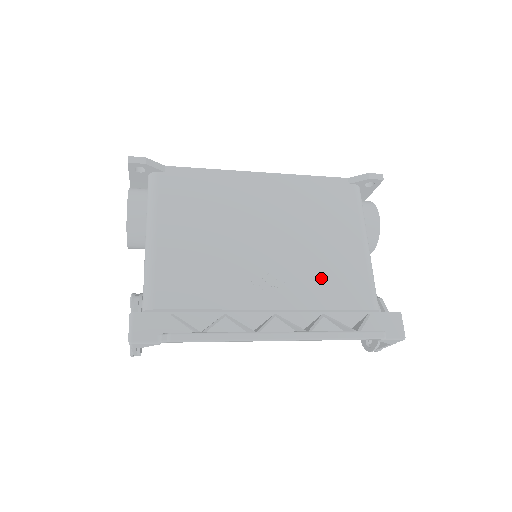
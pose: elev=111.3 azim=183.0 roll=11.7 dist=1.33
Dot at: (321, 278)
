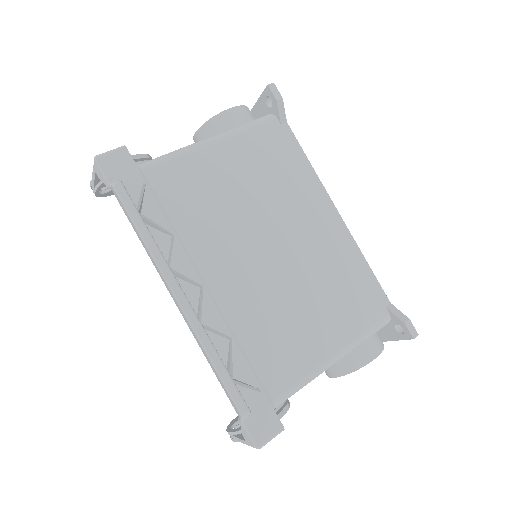
Dot at: (271, 324)
